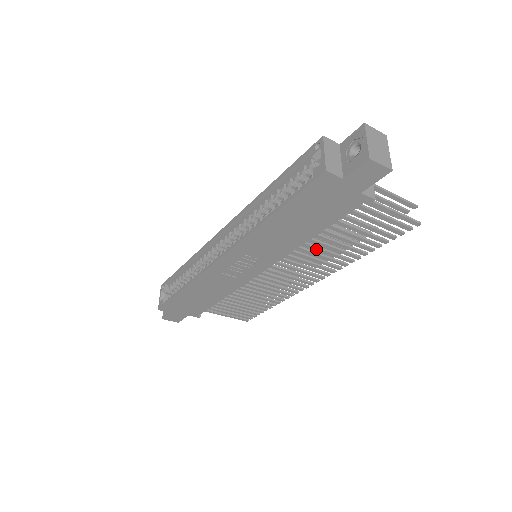
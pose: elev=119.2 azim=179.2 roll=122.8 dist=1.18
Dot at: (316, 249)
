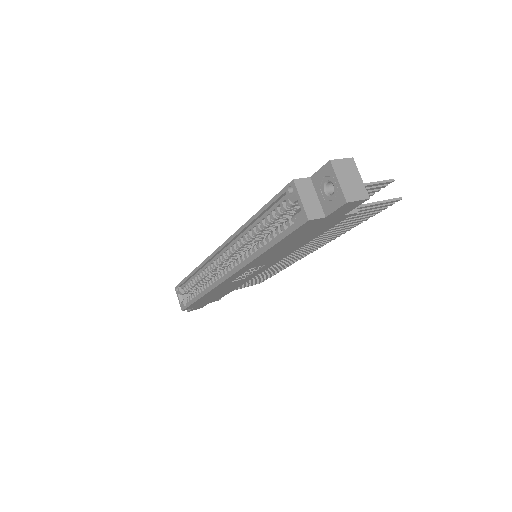
Dot at: occluded
